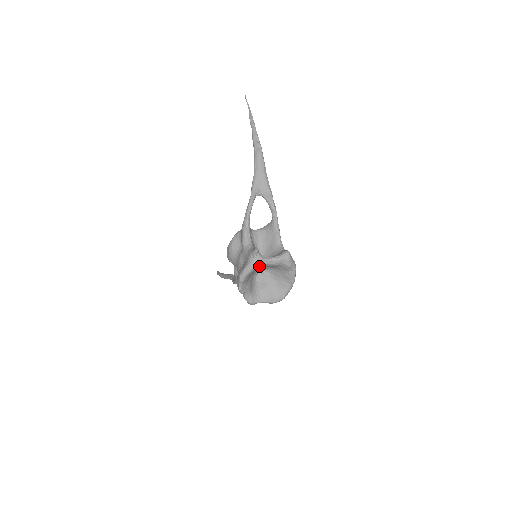
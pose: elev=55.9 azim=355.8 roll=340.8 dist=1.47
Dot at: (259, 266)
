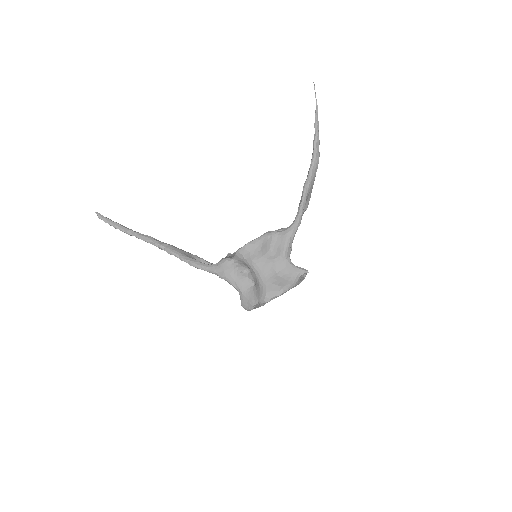
Dot at: (296, 284)
